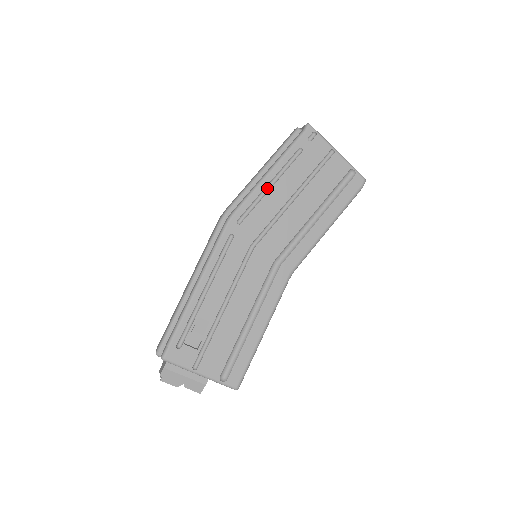
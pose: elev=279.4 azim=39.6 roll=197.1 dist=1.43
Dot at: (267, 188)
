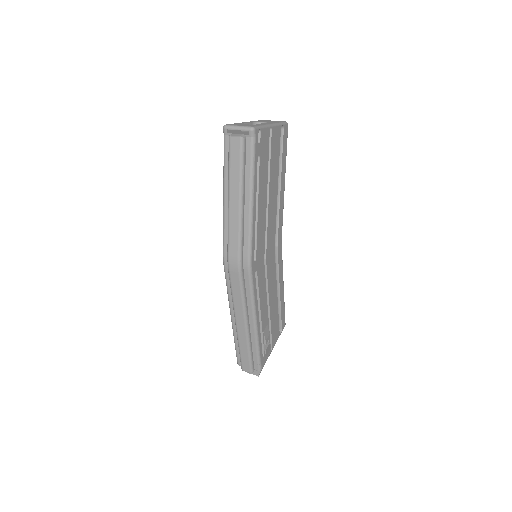
Dot at: (254, 214)
